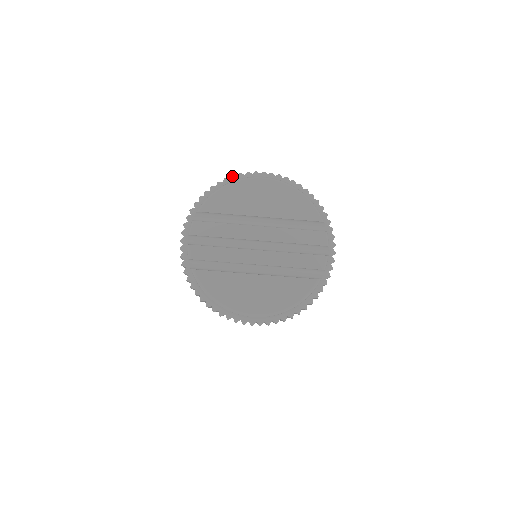
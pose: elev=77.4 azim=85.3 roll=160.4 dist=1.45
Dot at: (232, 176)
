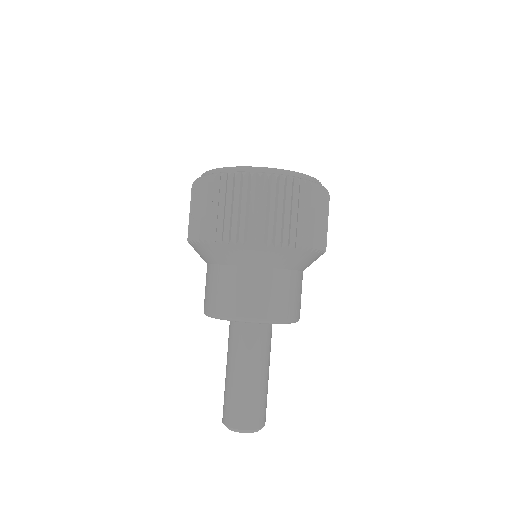
Dot at: occluded
